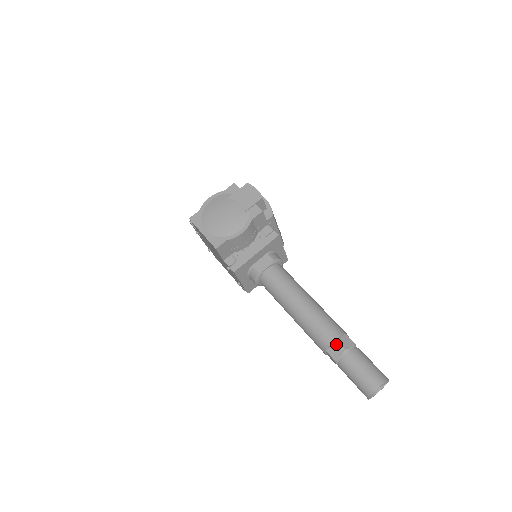
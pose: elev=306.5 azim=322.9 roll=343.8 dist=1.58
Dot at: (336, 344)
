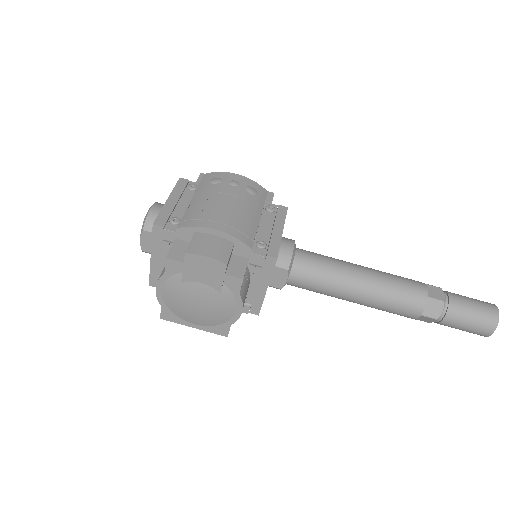
Dot at: (424, 317)
